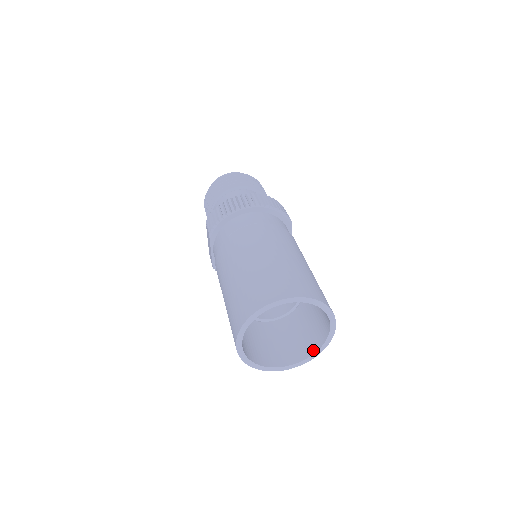
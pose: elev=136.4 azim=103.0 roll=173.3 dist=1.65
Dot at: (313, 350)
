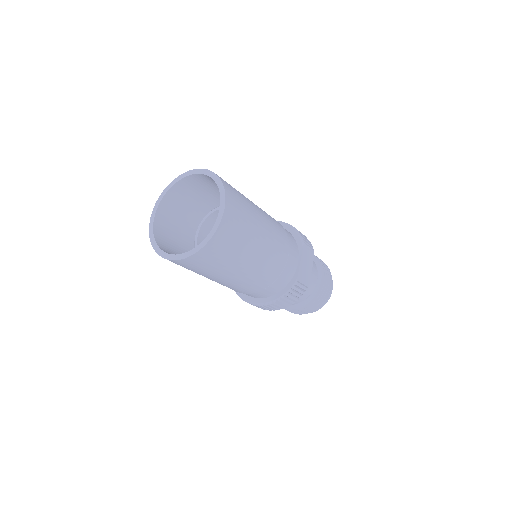
Dot at: (202, 245)
